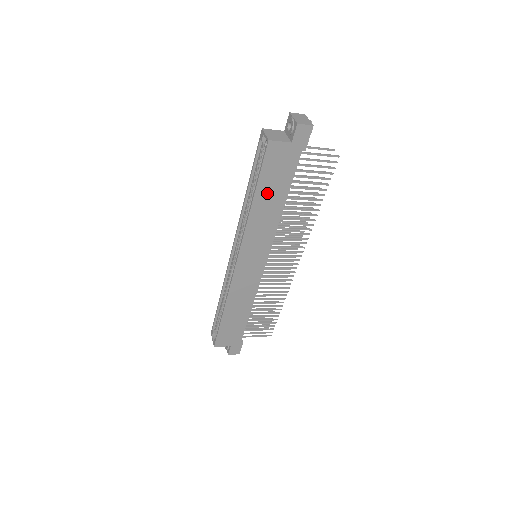
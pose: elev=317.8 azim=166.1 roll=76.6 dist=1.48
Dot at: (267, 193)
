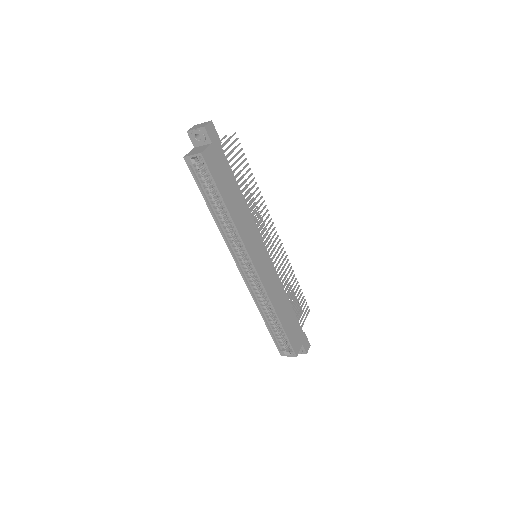
Dot at: (229, 195)
